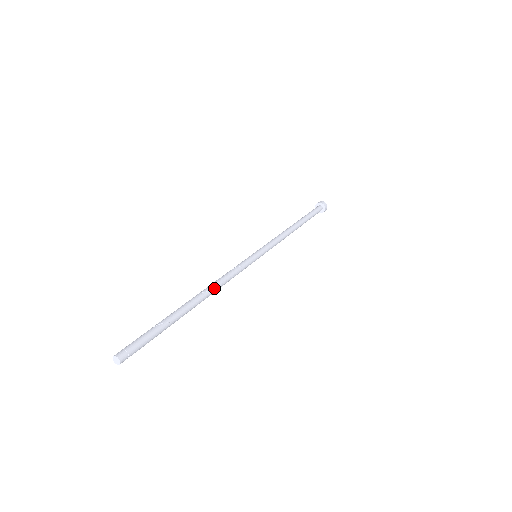
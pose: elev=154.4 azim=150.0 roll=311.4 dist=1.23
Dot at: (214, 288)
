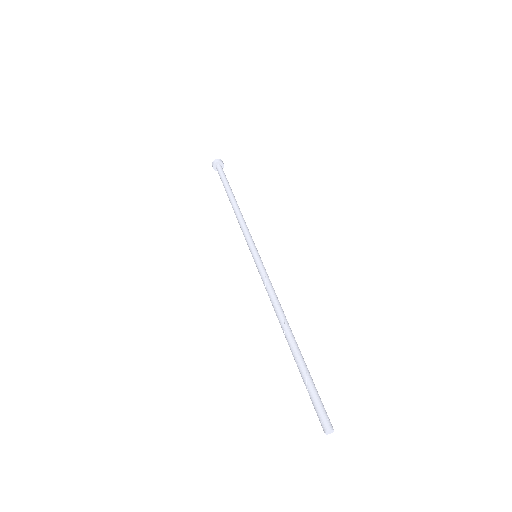
Dot at: (282, 312)
